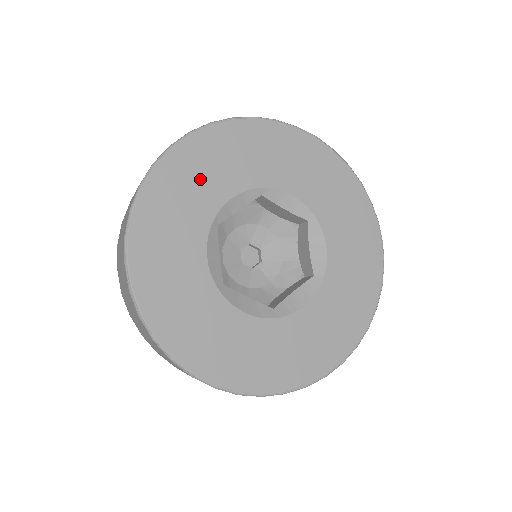
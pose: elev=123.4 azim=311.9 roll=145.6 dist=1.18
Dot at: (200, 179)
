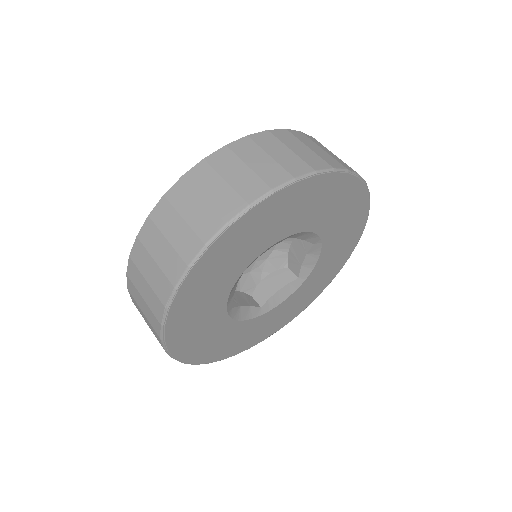
Dot at: (244, 247)
